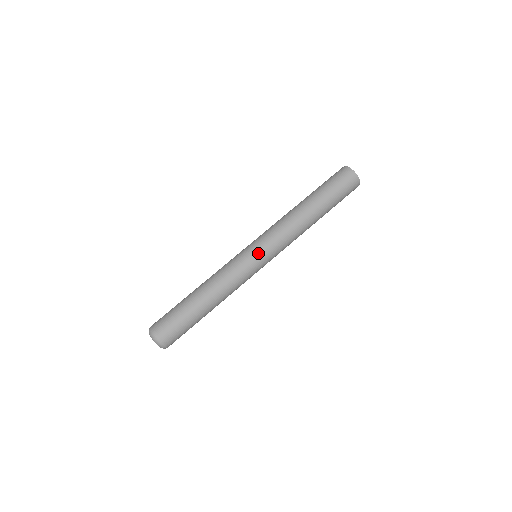
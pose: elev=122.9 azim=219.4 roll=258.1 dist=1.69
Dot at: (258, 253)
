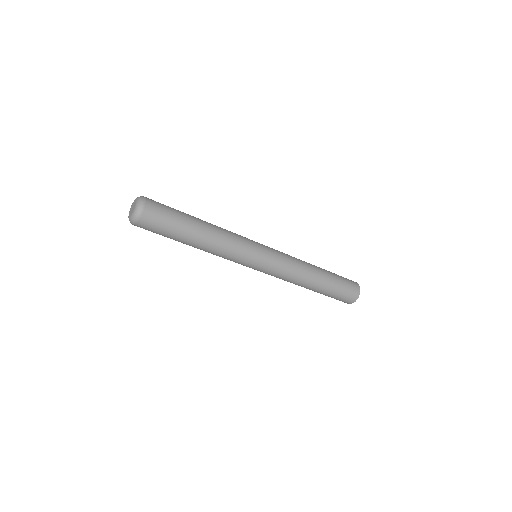
Dot at: (265, 252)
